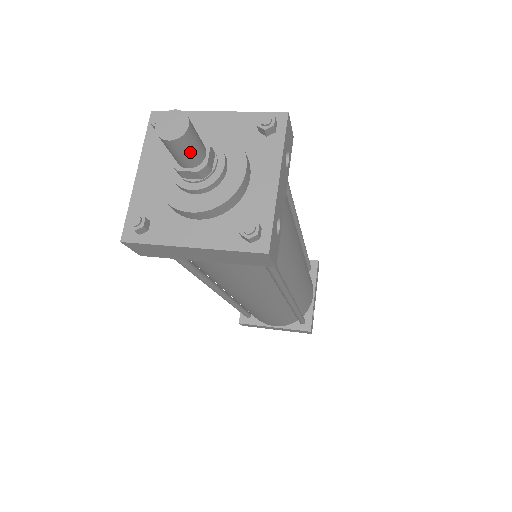
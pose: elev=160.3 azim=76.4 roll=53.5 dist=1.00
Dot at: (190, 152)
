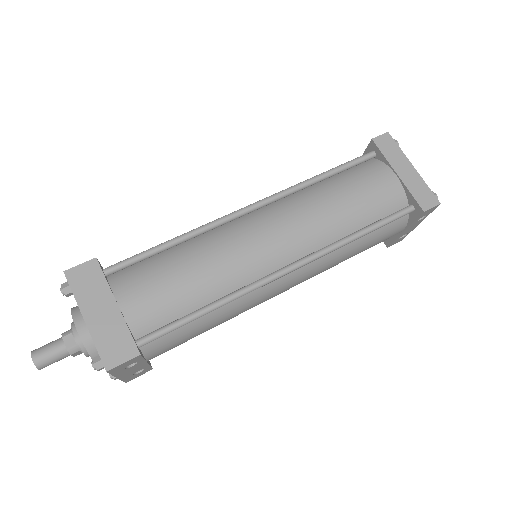
Dot at: occluded
